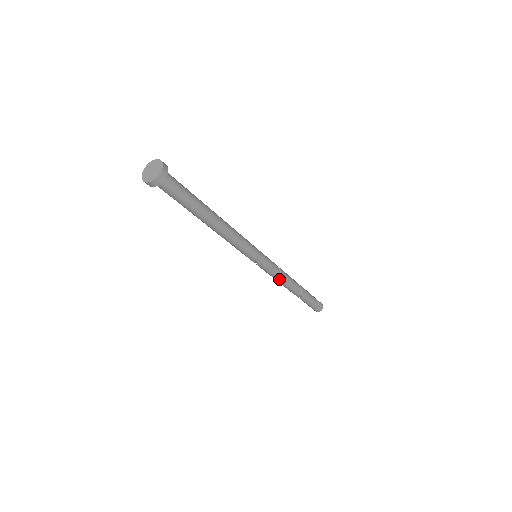
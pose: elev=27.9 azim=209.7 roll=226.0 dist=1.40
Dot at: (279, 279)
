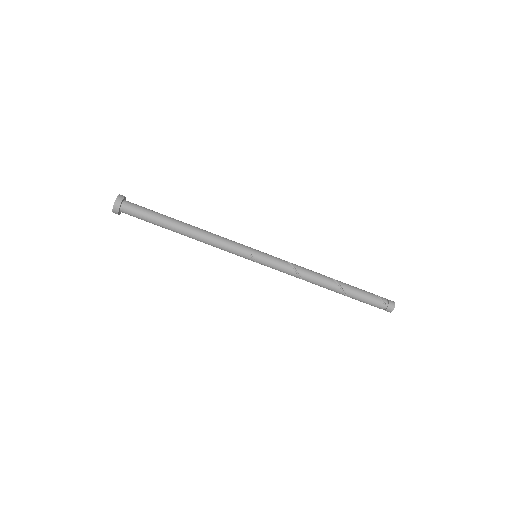
Dot at: (297, 276)
